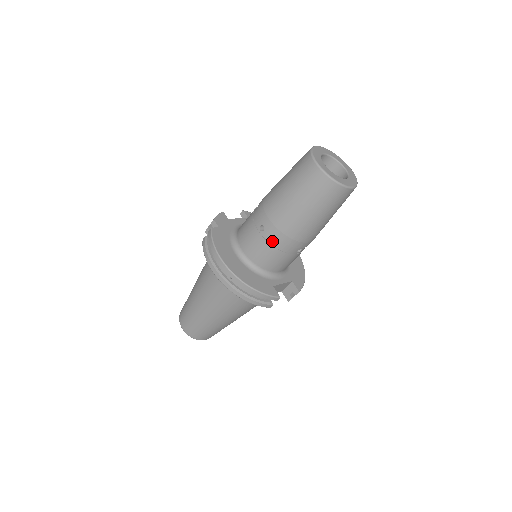
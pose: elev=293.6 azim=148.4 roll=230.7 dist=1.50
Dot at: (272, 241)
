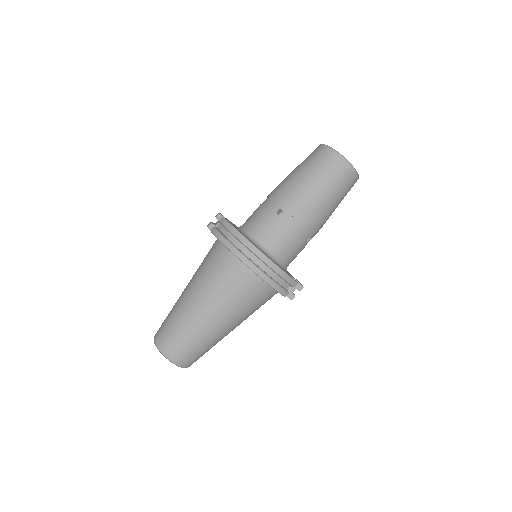
Dot at: (291, 224)
